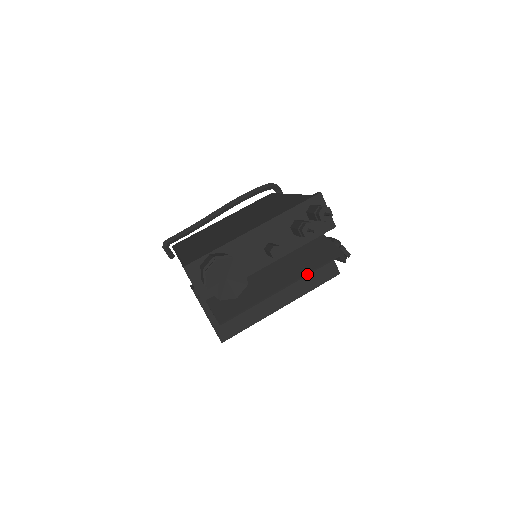
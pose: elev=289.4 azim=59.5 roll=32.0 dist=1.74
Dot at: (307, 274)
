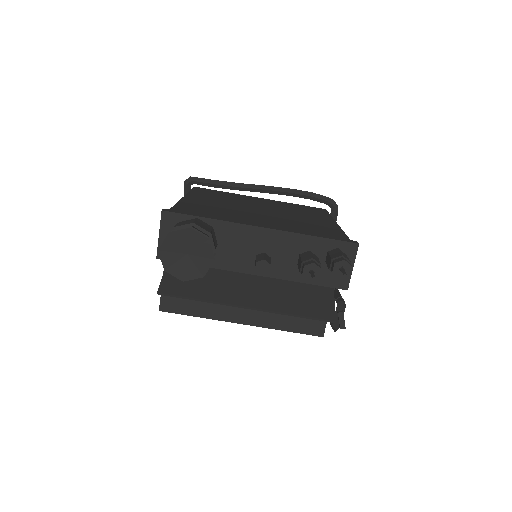
Dot at: (281, 313)
